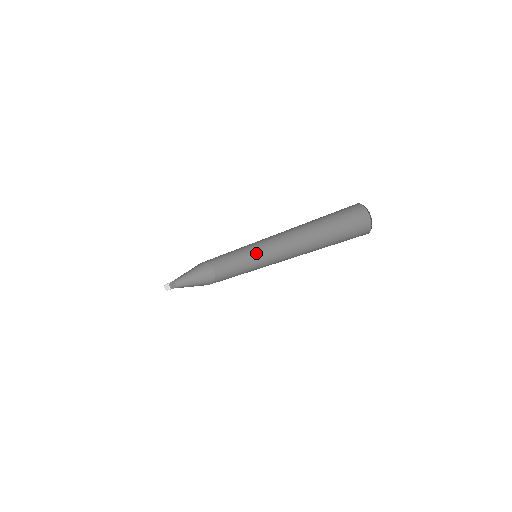
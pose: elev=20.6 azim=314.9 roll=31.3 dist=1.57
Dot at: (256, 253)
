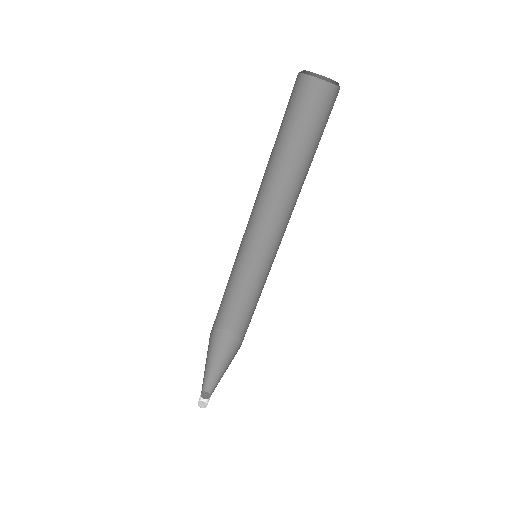
Dot at: (255, 260)
